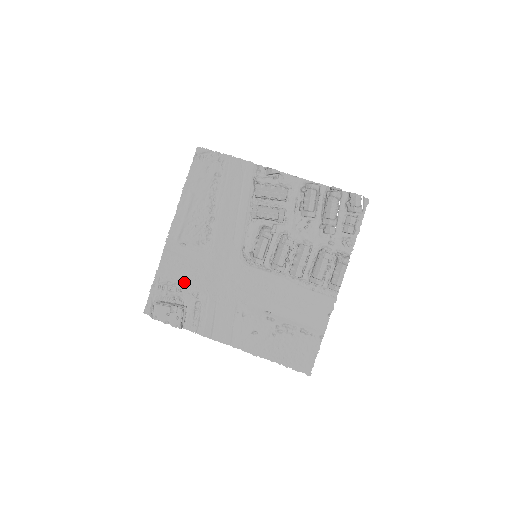
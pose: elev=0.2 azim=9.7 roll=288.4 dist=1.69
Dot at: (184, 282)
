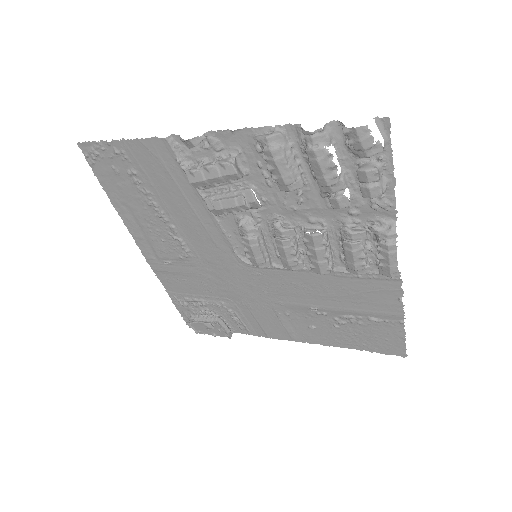
Dot at: (200, 296)
